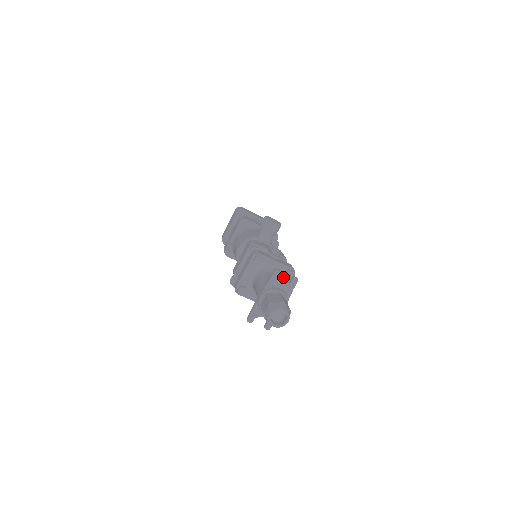
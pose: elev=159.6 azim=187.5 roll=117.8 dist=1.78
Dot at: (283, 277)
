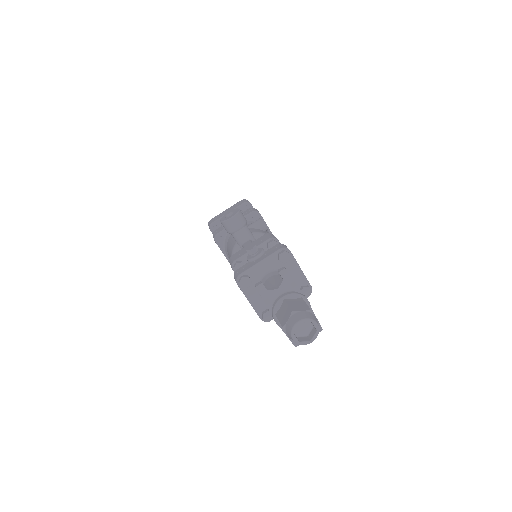
Dot at: (283, 264)
